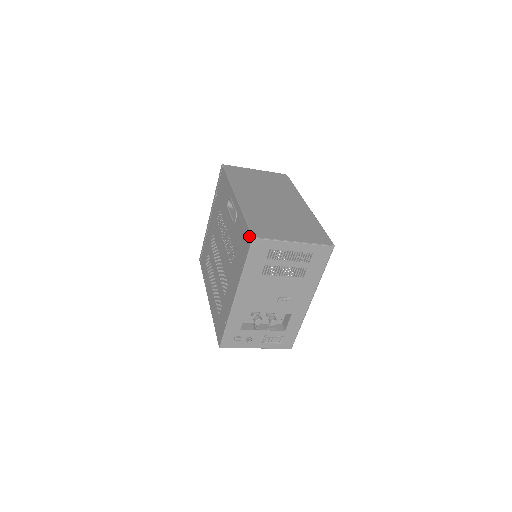
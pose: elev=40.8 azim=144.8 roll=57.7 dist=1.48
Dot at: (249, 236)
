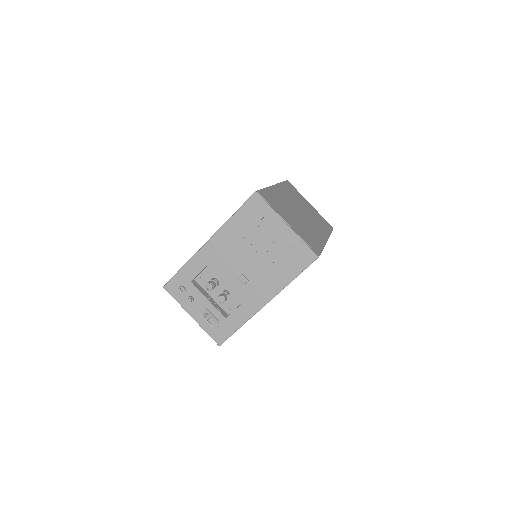
Dot at: occluded
